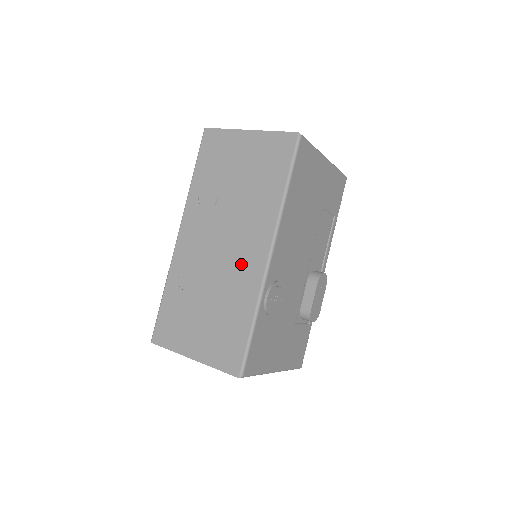
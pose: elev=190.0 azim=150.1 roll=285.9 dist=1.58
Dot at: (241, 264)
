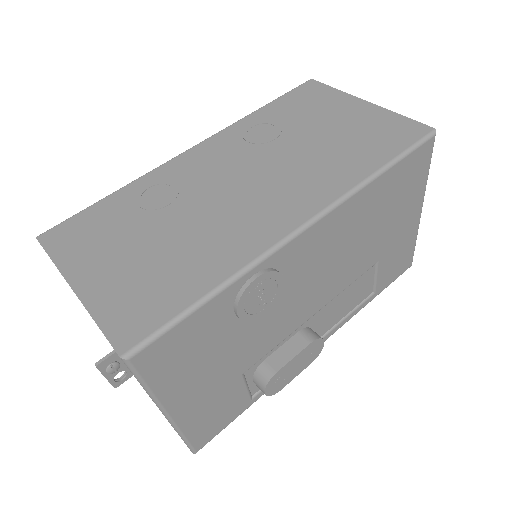
Dot at: (252, 215)
